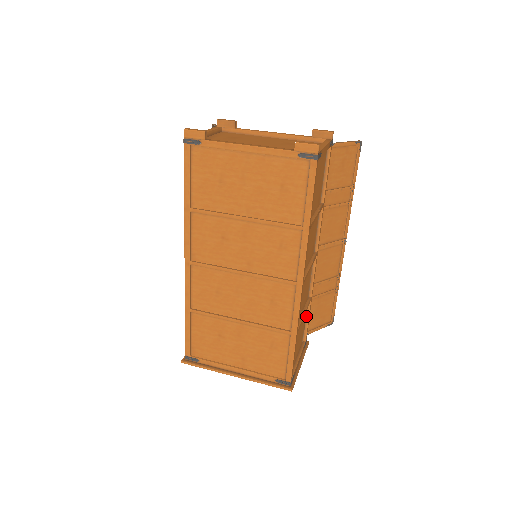
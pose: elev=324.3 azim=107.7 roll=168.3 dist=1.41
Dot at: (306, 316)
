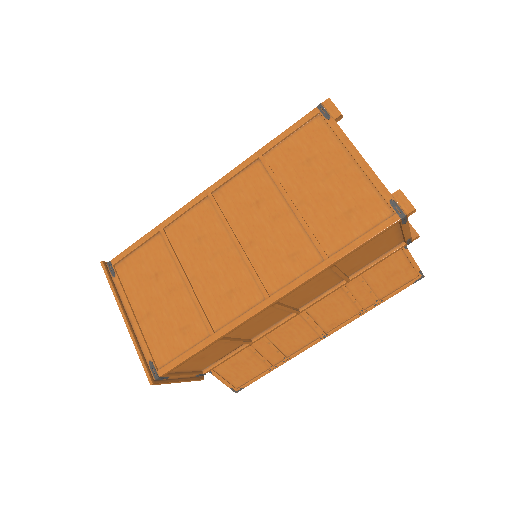
Dot at: (230, 353)
